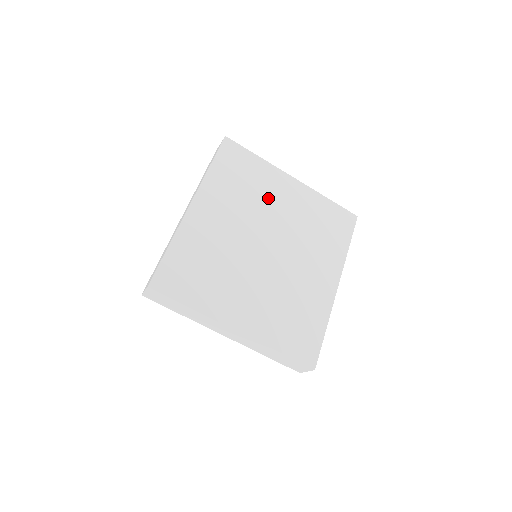
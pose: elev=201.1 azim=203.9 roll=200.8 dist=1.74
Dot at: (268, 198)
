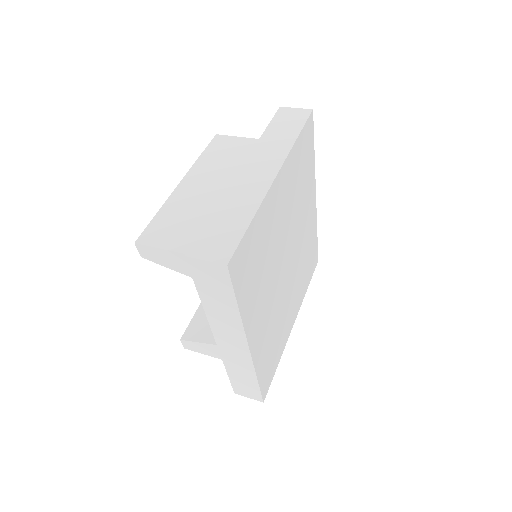
Dot at: (274, 235)
